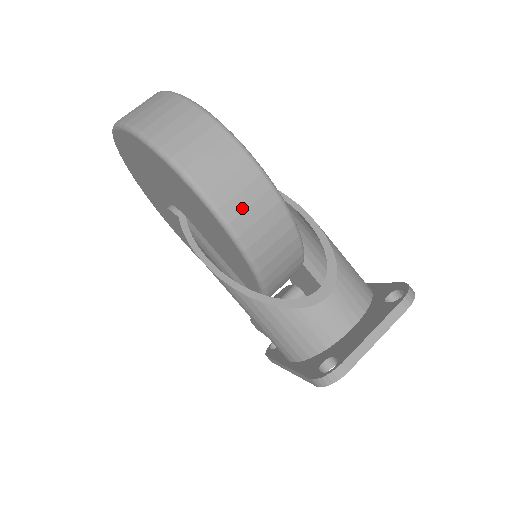
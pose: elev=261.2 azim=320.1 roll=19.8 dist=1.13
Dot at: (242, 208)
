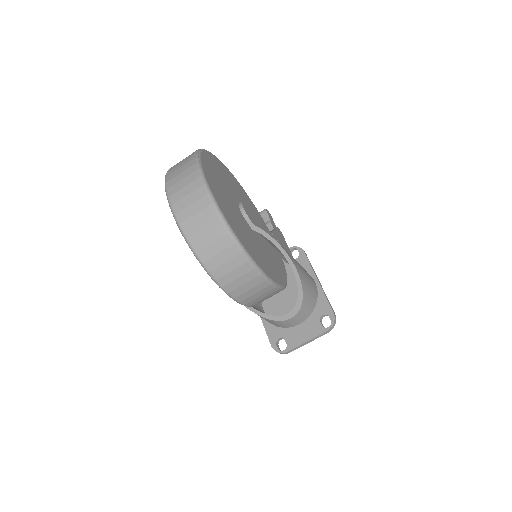
Dot at: (258, 300)
